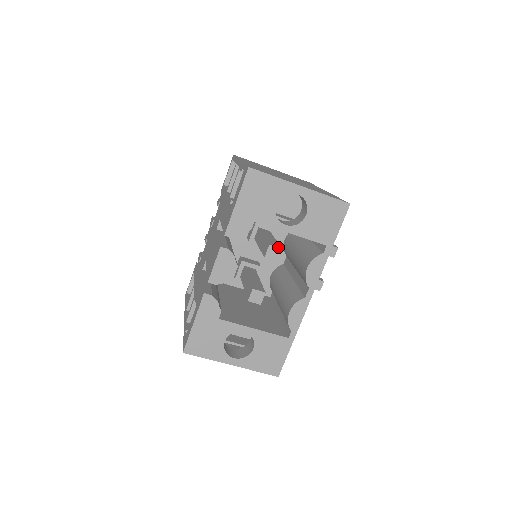
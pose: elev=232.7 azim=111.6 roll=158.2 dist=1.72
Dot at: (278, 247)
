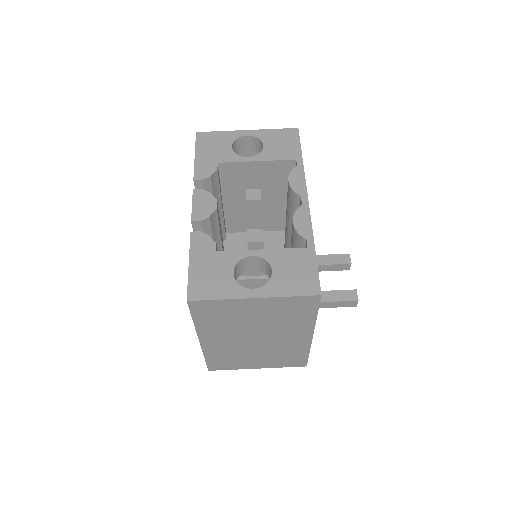
Dot at: (255, 189)
